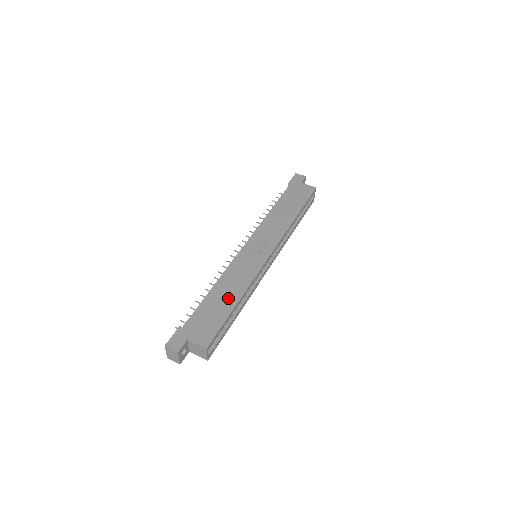
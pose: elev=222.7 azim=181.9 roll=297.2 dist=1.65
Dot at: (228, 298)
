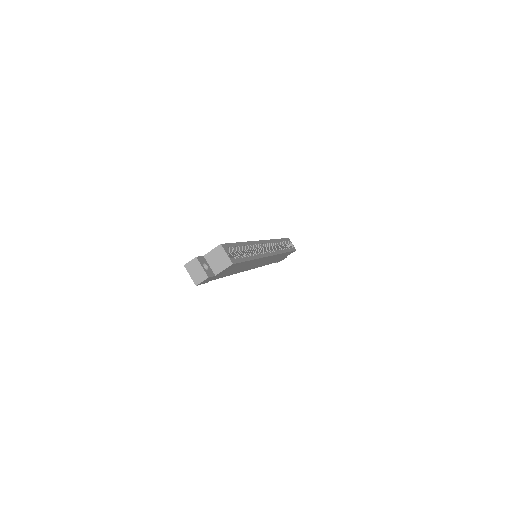
Dot at: occluded
